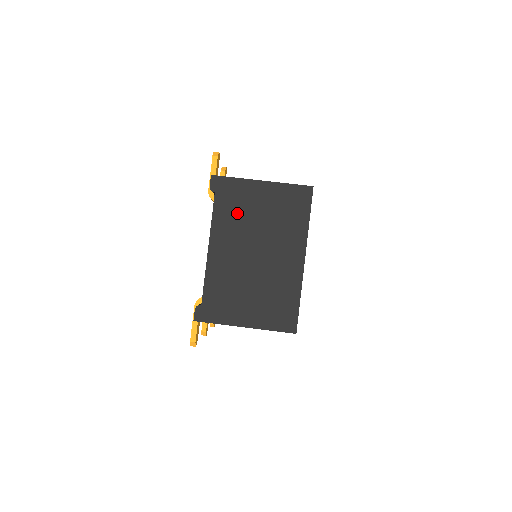
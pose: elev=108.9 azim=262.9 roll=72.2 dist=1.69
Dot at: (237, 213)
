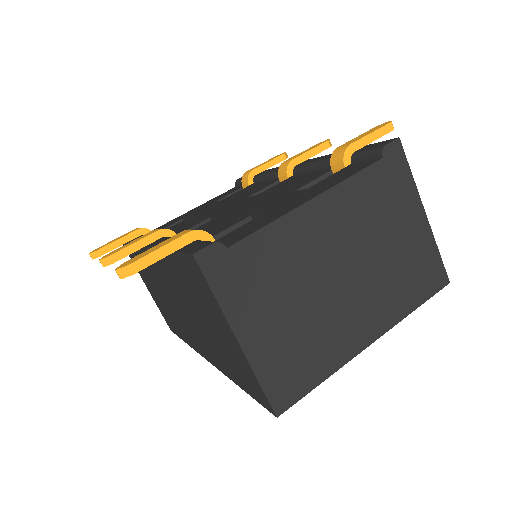
Dot at: (376, 208)
